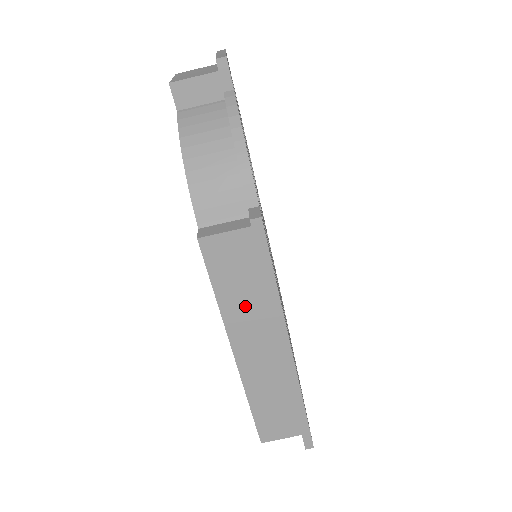
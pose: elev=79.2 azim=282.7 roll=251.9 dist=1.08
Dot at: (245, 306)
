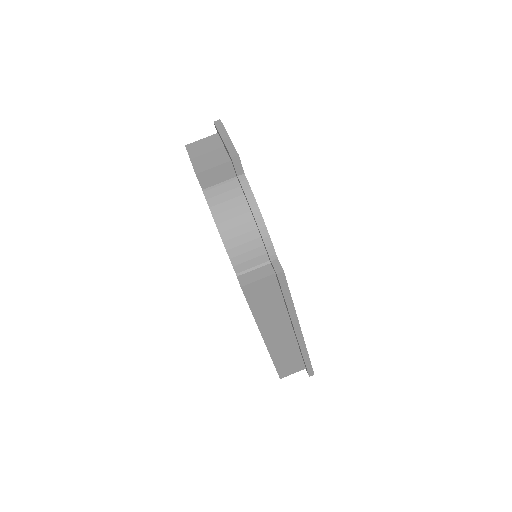
Dot at: (271, 314)
